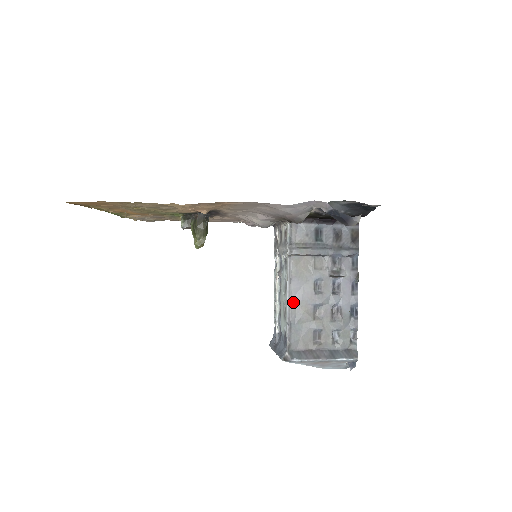
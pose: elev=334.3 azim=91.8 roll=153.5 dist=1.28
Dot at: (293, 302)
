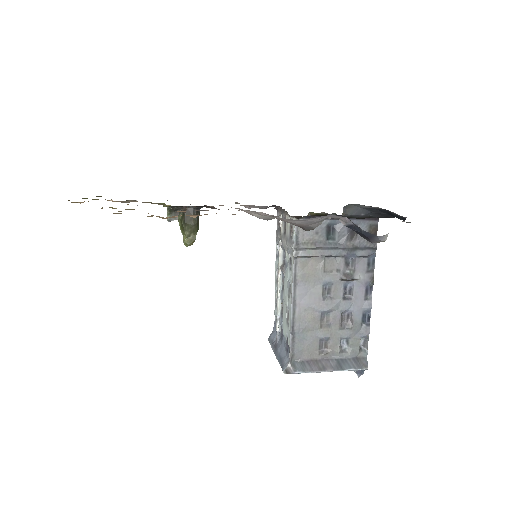
Dot at: (298, 309)
